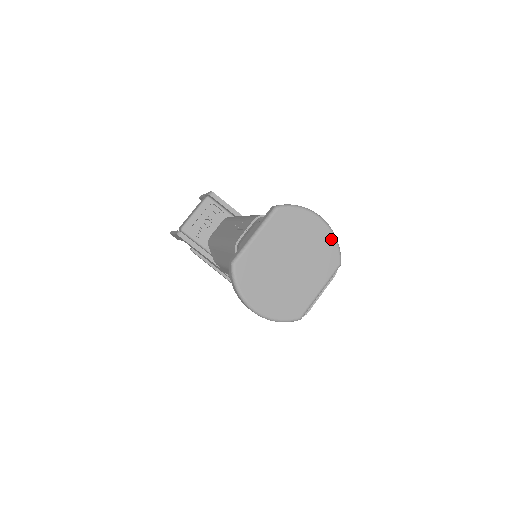
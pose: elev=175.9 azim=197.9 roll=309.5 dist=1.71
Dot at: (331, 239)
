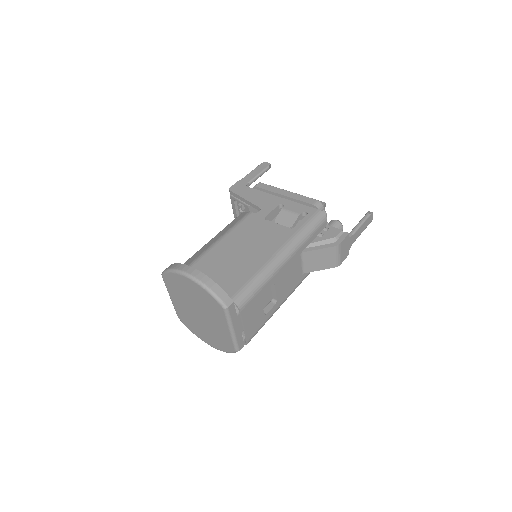
Dot at: (202, 290)
